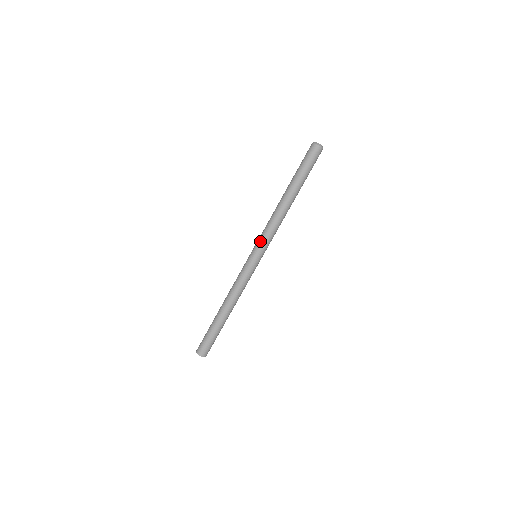
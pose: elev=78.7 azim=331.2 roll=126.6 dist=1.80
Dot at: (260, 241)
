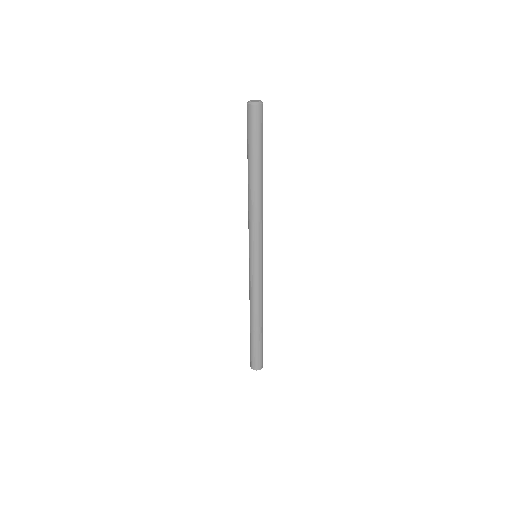
Dot at: (251, 241)
